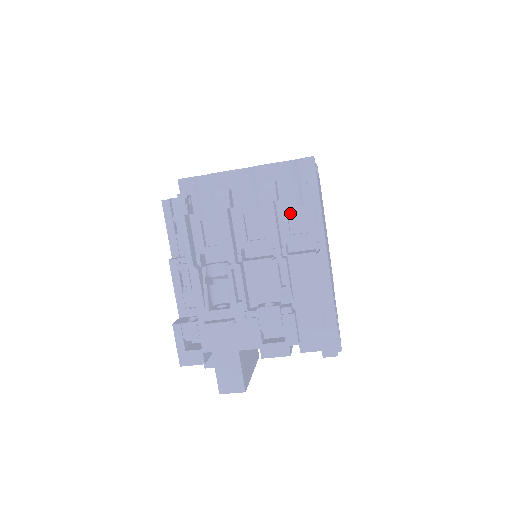
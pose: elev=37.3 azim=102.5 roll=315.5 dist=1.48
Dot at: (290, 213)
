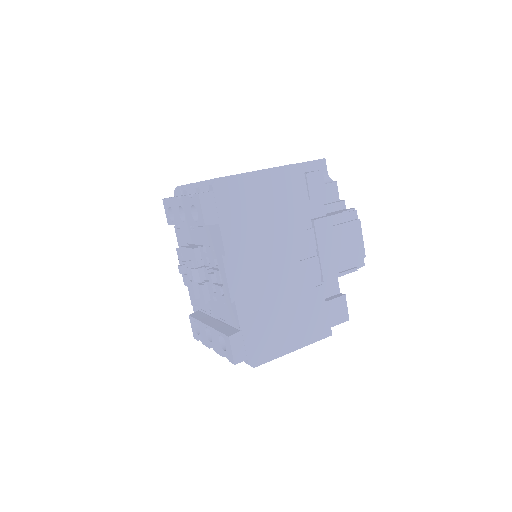
Dot at: occluded
